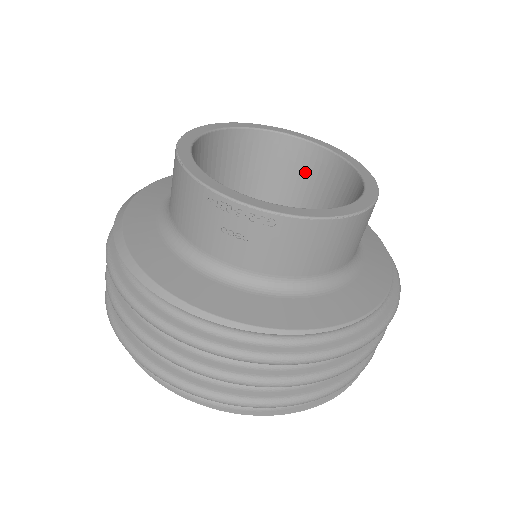
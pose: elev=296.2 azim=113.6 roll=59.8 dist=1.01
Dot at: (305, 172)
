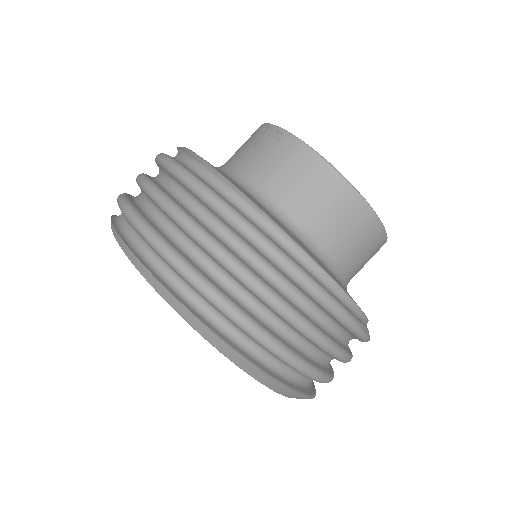
Dot at: occluded
